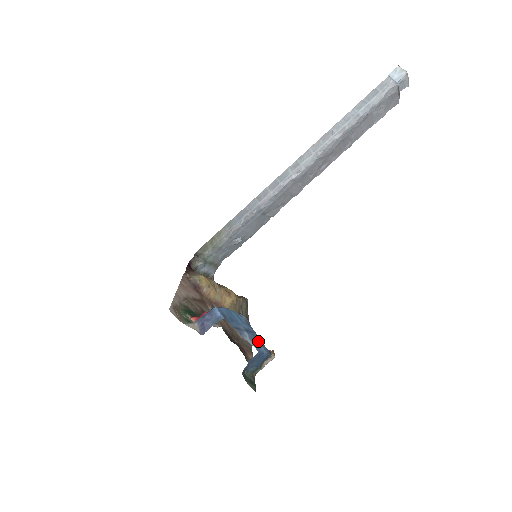
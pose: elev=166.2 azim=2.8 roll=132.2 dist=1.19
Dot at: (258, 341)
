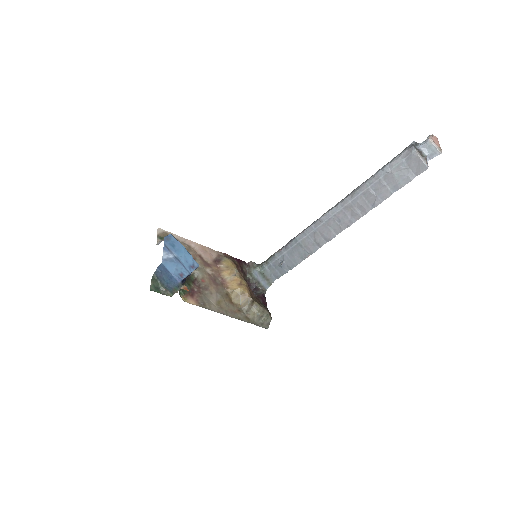
Dot at: (178, 270)
